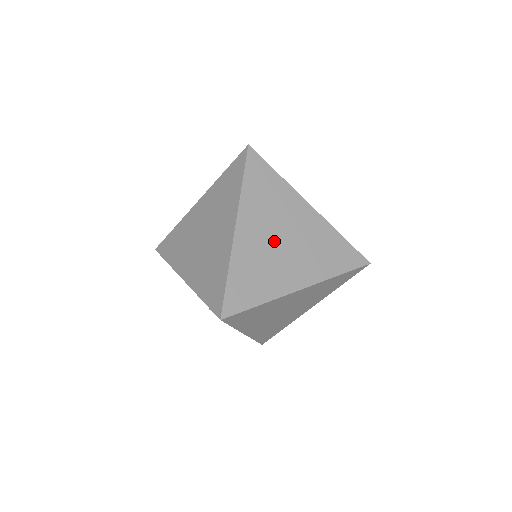
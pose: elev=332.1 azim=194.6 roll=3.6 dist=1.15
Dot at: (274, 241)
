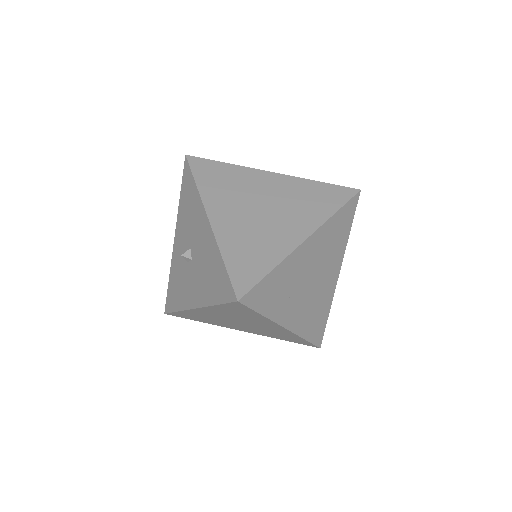
Dot at: (308, 276)
